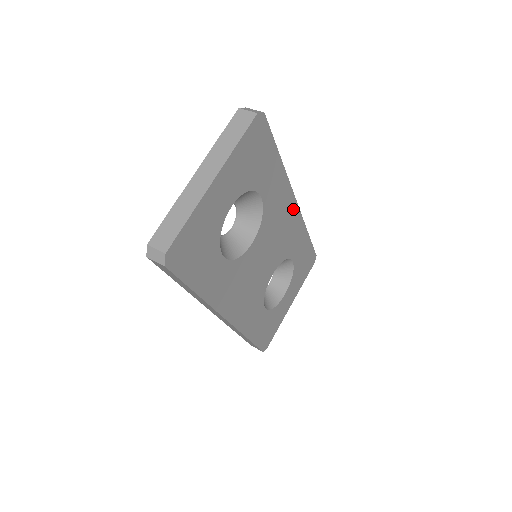
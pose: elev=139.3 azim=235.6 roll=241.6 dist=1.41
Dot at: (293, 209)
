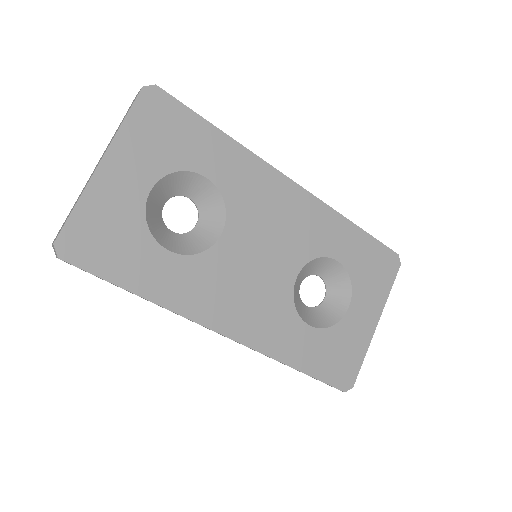
Dot at: (292, 191)
